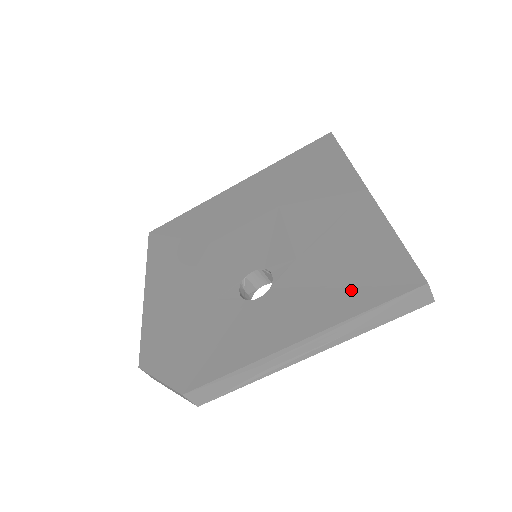
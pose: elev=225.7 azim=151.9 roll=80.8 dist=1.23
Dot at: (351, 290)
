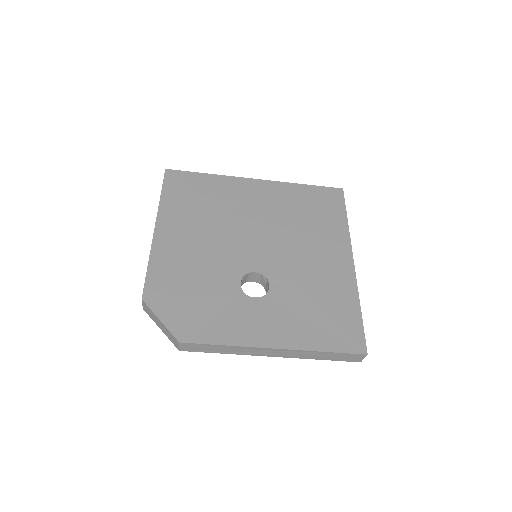
Dot at: (321, 331)
